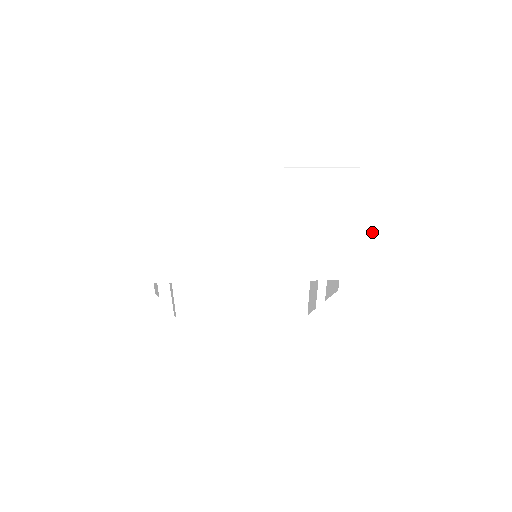
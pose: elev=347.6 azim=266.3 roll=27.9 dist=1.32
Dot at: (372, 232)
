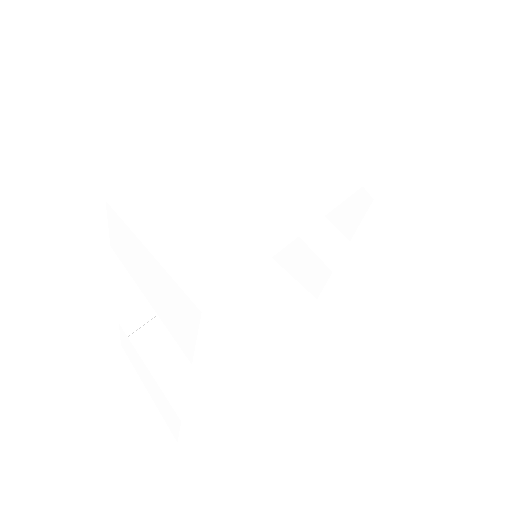
Dot at: (365, 128)
